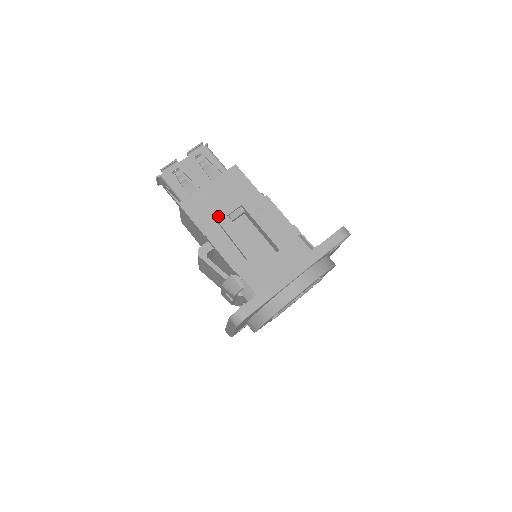
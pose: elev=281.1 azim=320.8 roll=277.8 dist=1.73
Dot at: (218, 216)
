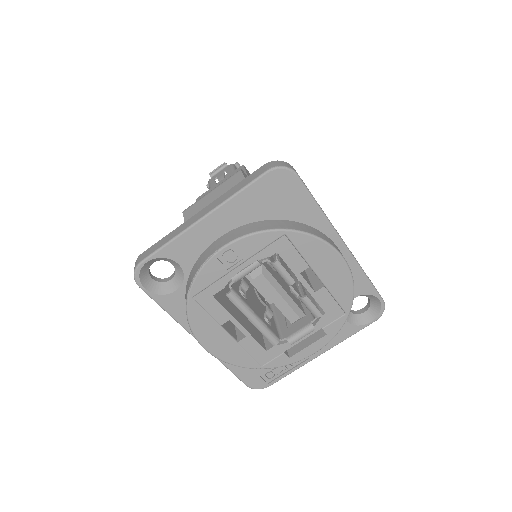
Dot at: occluded
